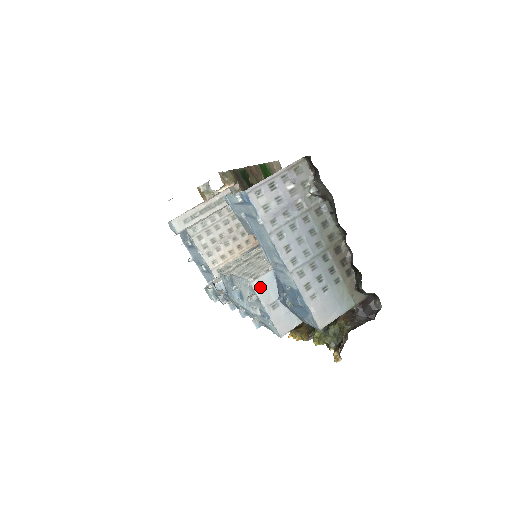
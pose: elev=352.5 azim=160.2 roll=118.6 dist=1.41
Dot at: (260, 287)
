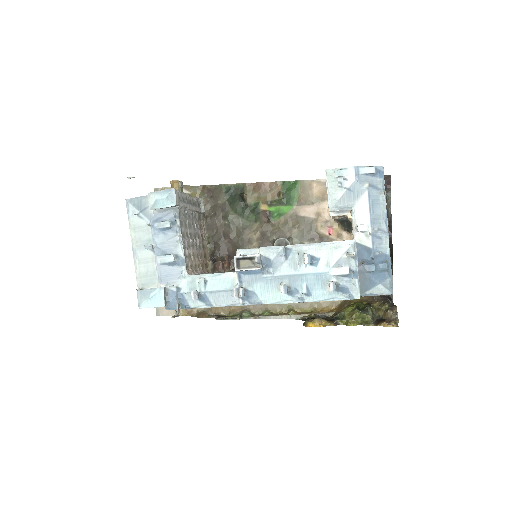
Dot at: (356, 248)
